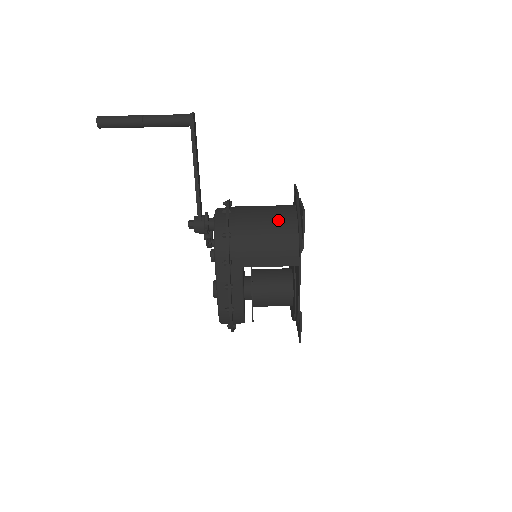
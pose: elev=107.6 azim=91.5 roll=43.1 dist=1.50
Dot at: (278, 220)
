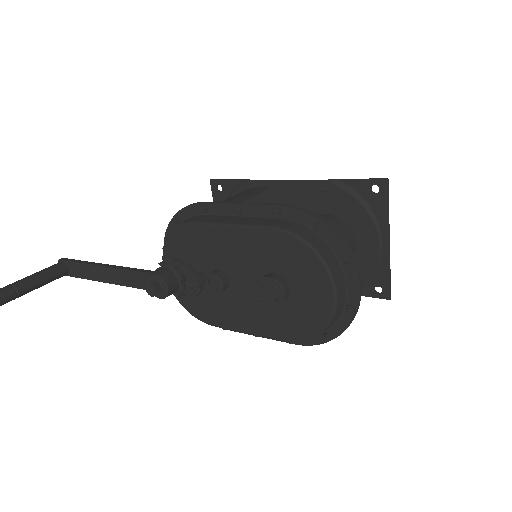
Dot at: occluded
